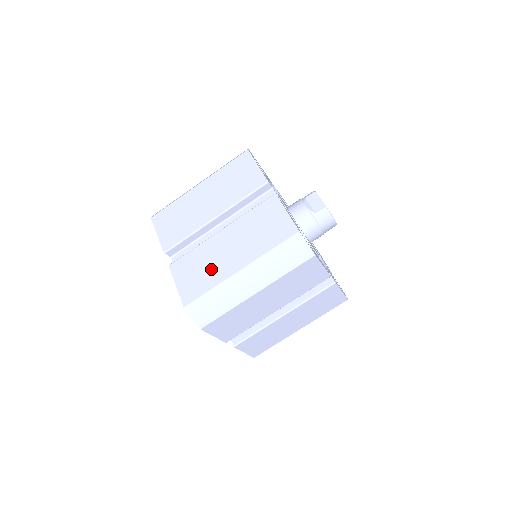
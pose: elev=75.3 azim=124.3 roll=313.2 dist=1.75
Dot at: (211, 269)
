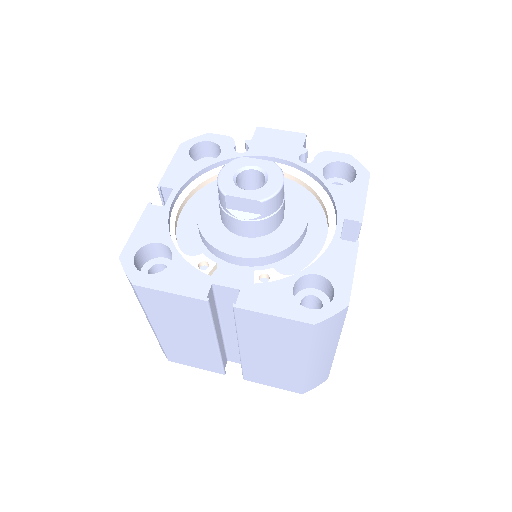
Dot at: (281, 372)
